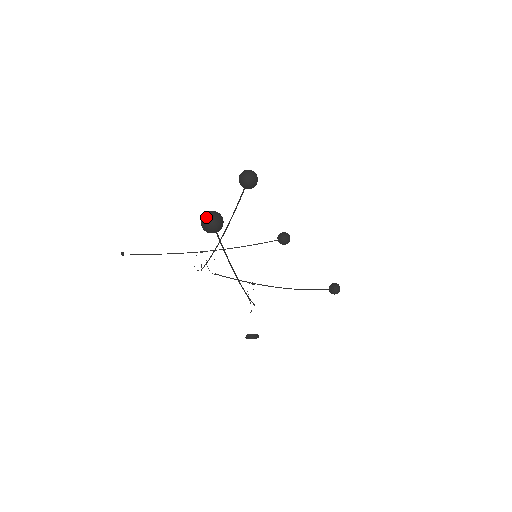
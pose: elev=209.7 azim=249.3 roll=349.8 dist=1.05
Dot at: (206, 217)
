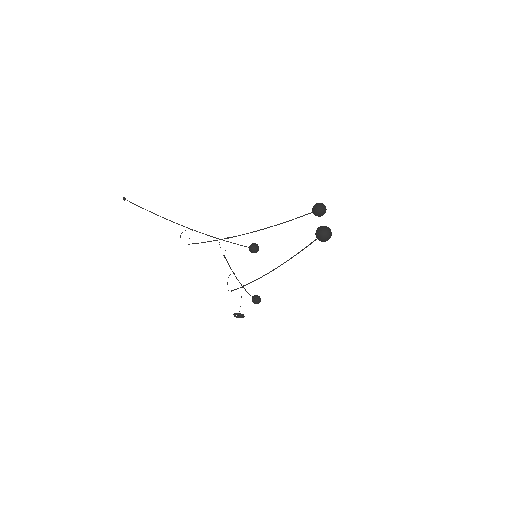
Dot at: (326, 230)
